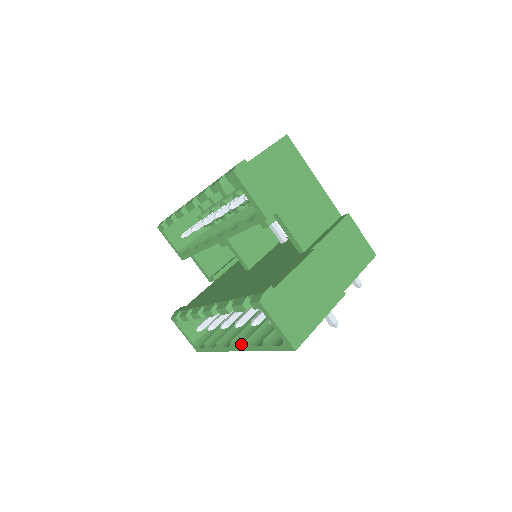
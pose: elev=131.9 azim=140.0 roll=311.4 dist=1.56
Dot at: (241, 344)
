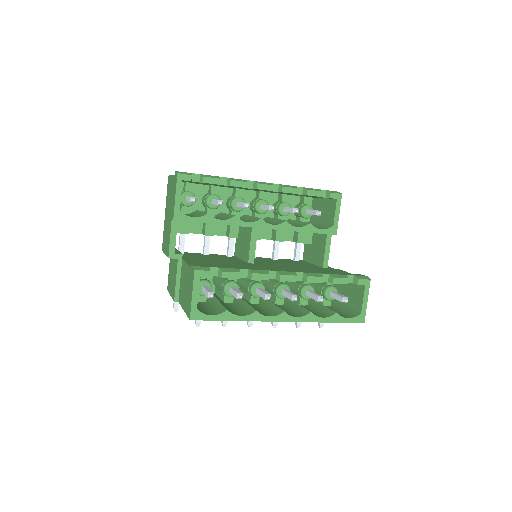
Dot at: (293, 315)
